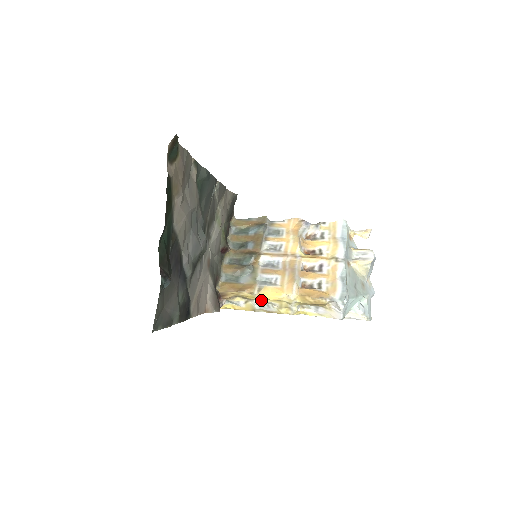
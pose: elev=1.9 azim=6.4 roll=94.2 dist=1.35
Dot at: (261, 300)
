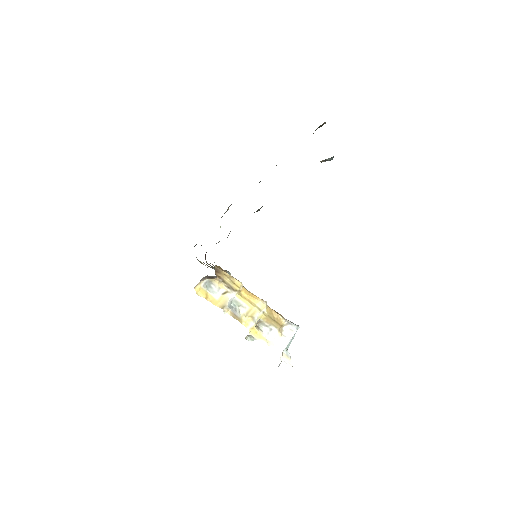
Dot at: (238, 297)
